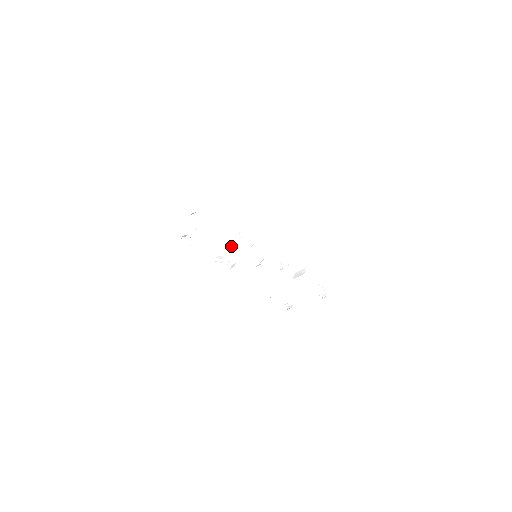
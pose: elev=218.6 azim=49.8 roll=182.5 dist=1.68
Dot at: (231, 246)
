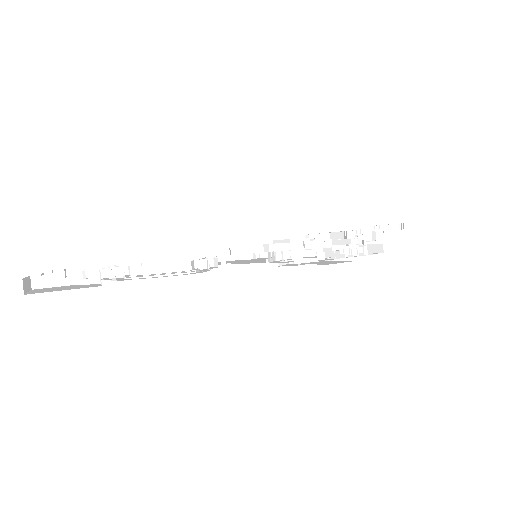
Dot at: occluded
